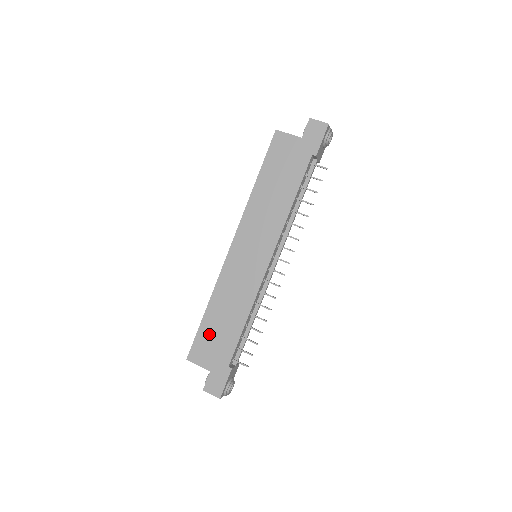
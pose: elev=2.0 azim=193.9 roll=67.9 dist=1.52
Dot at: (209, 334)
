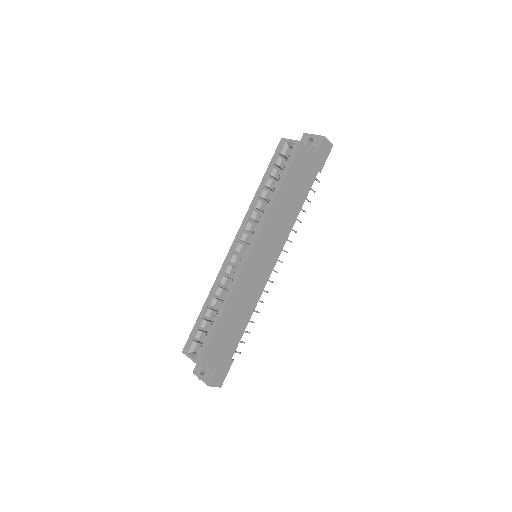
Dot at: (221, 336)
